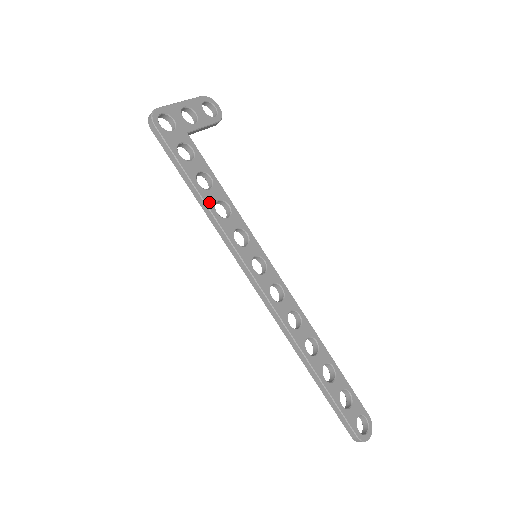
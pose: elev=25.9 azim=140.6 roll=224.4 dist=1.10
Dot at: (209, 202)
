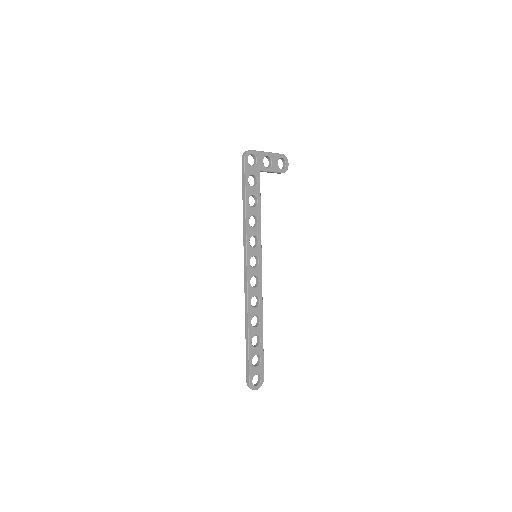
Dot at: (248, 213)
